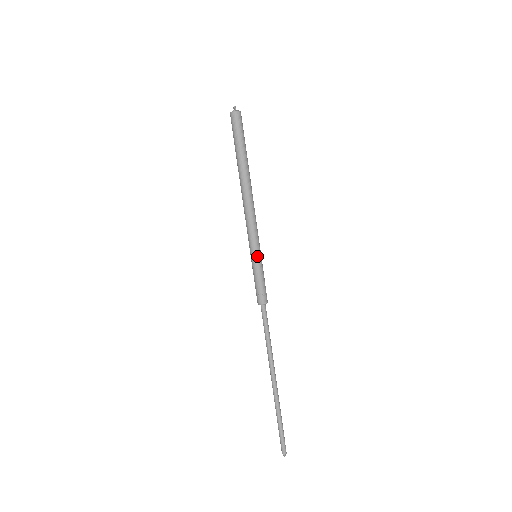
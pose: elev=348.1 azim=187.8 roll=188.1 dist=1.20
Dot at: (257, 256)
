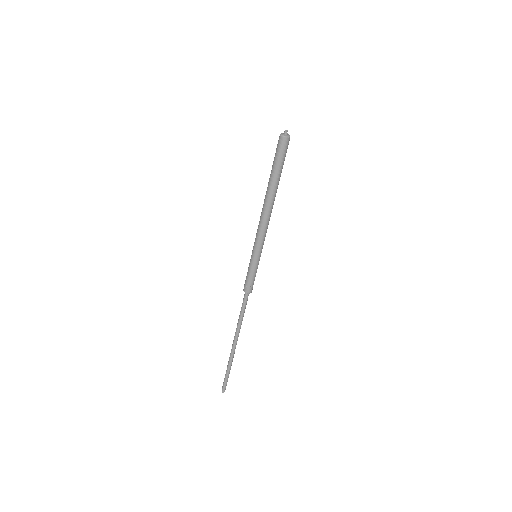
Dot at: (253, 257)
